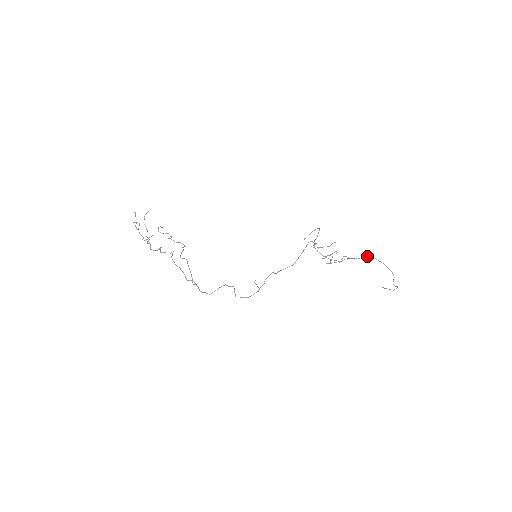
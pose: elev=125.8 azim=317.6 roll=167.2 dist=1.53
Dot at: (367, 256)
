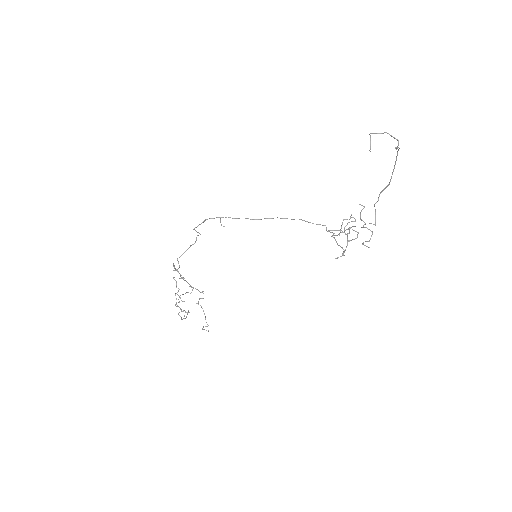
Dot at: occluded
